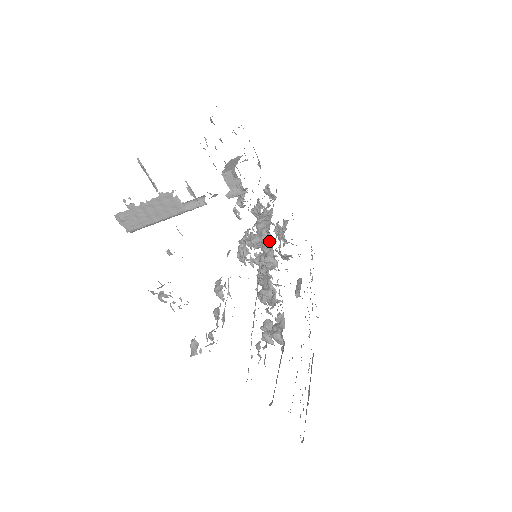
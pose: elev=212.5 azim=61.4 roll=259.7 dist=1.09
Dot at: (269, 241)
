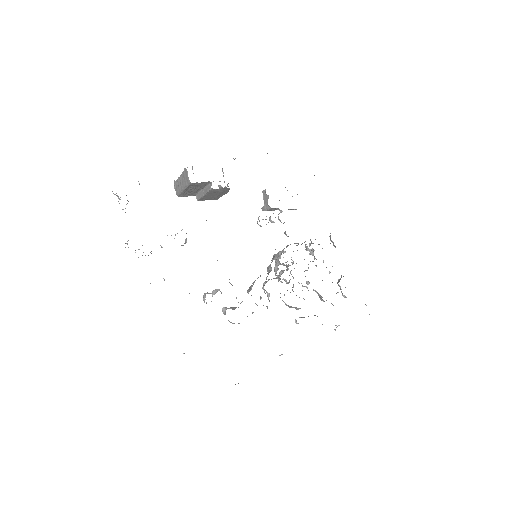
Dot at: occluded
